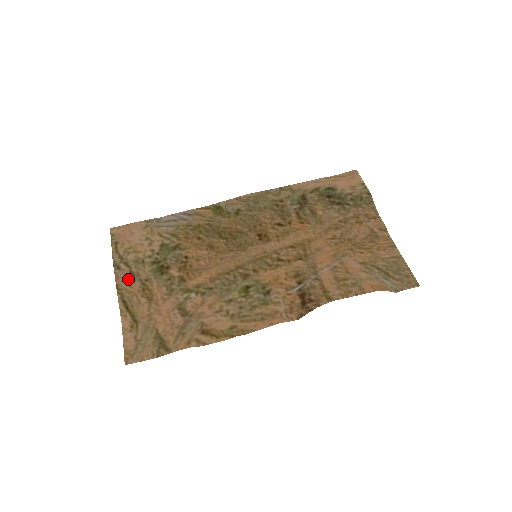
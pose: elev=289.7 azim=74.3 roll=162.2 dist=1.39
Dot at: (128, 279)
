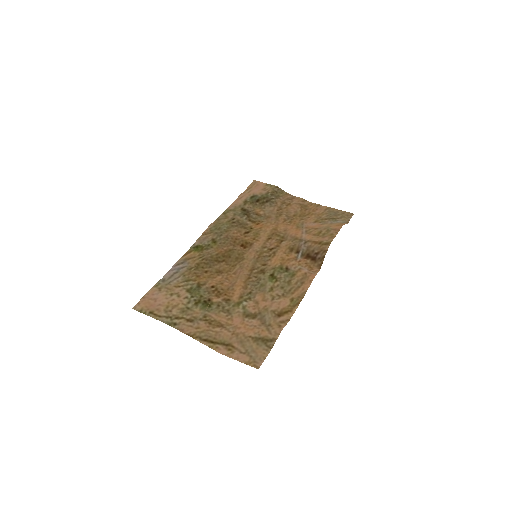
Dot at: (191, 325)
